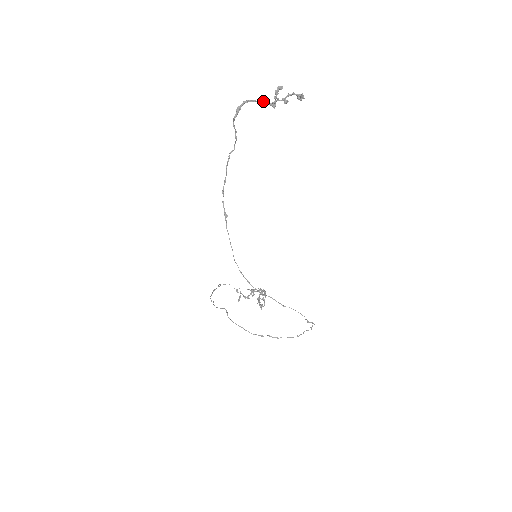
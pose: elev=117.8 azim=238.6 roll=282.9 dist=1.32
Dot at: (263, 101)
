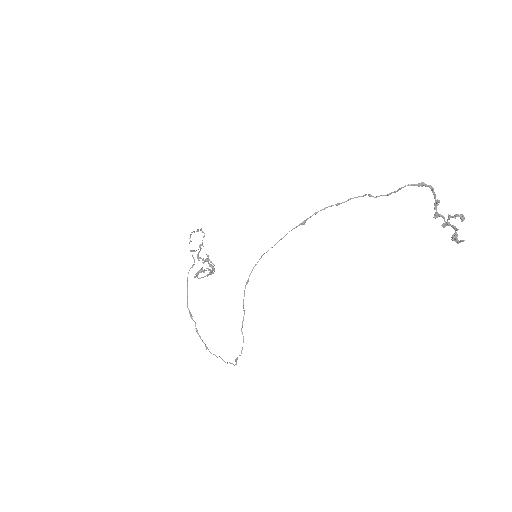
Dot at: (438, 204)
